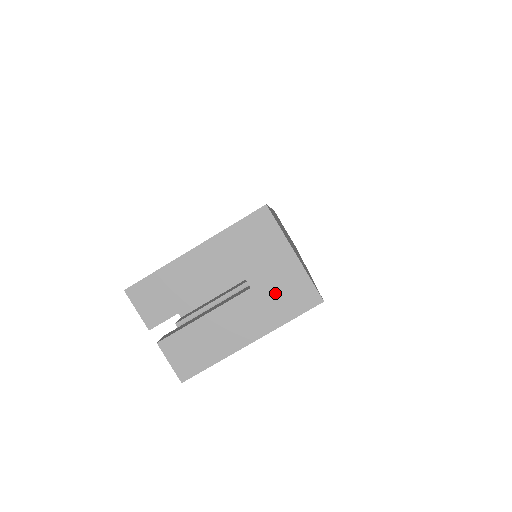
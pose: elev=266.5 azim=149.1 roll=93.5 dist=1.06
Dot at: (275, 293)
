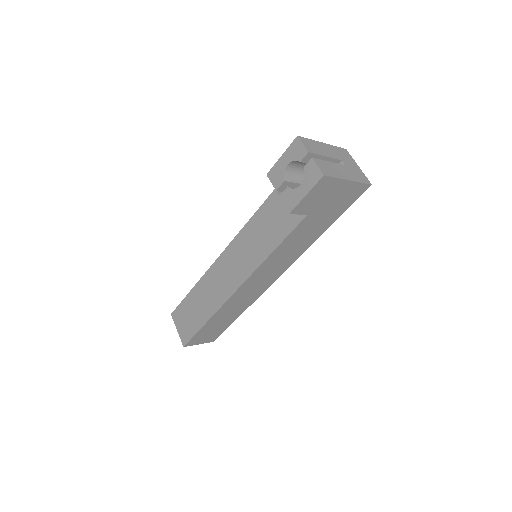
Dot at: (355, 172)
